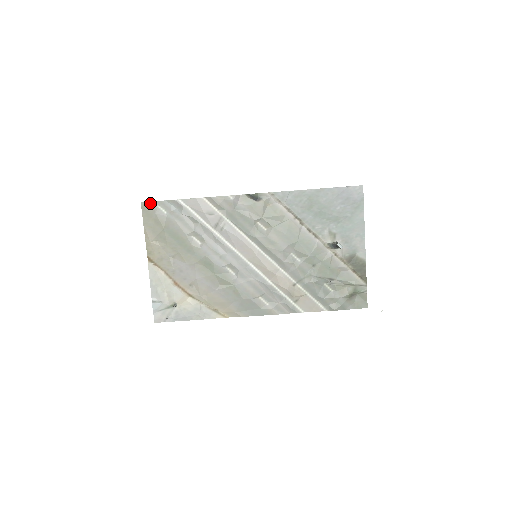
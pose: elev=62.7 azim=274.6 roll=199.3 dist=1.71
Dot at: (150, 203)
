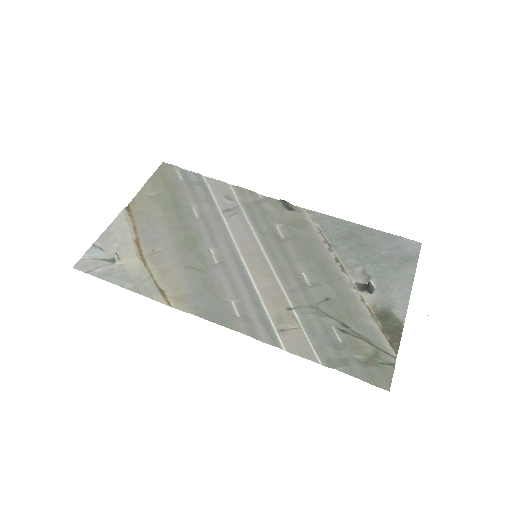
Dot at: (172, 166)
